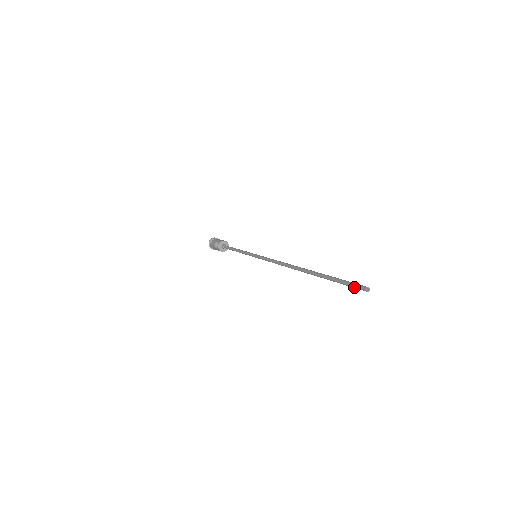
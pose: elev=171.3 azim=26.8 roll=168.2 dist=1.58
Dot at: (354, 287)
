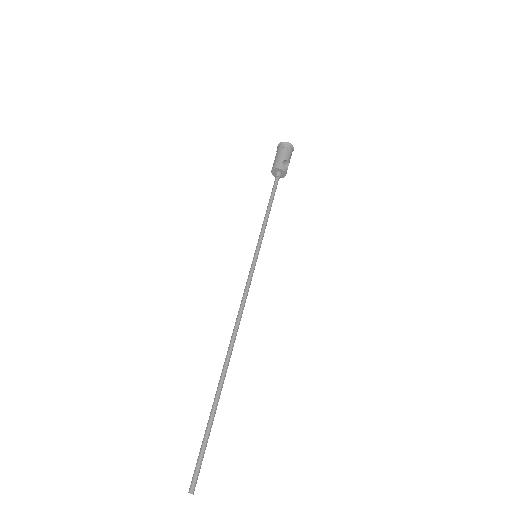
Dot at: (196, 471)
